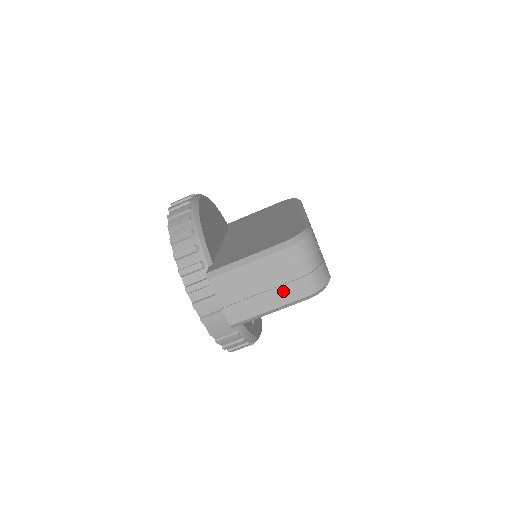
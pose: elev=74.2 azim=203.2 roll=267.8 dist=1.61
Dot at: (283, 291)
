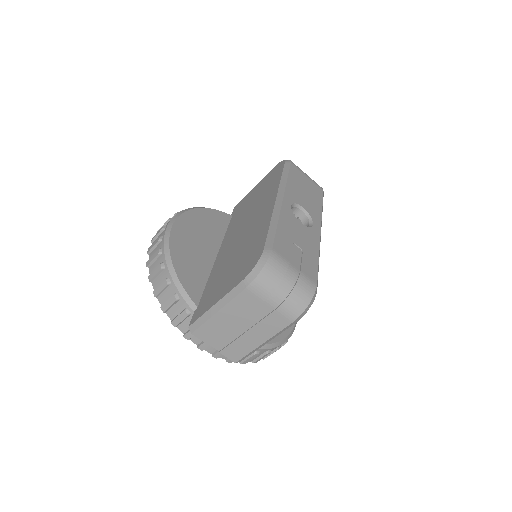
Dot at: (266, 324)
